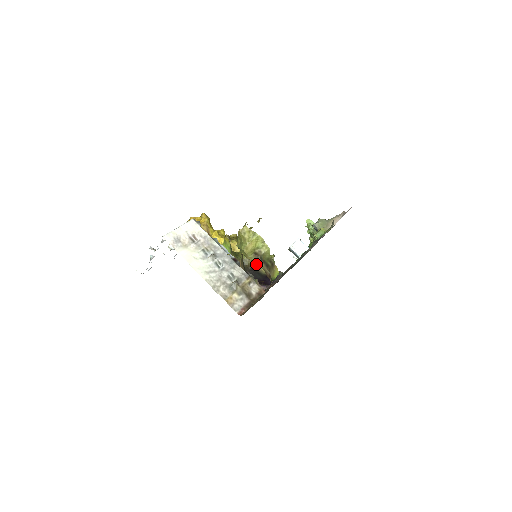
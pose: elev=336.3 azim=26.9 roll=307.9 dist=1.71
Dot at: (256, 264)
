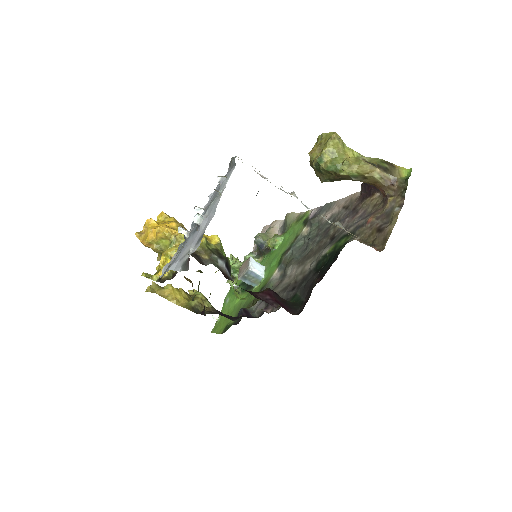
Dot at: occluded
